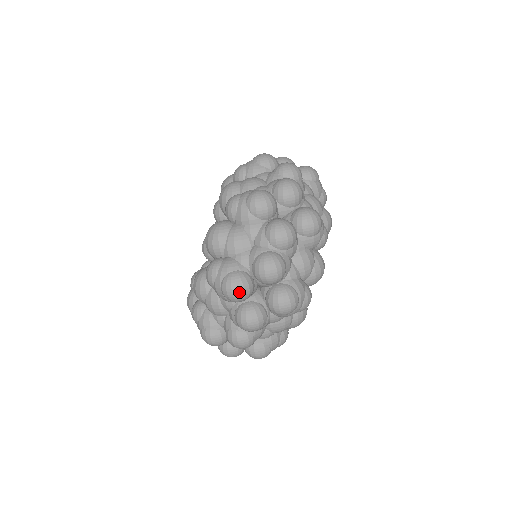
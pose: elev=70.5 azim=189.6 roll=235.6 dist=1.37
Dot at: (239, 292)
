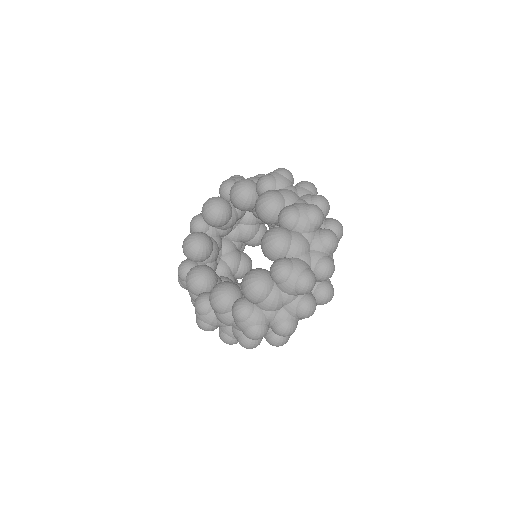
Dot at: occluded
